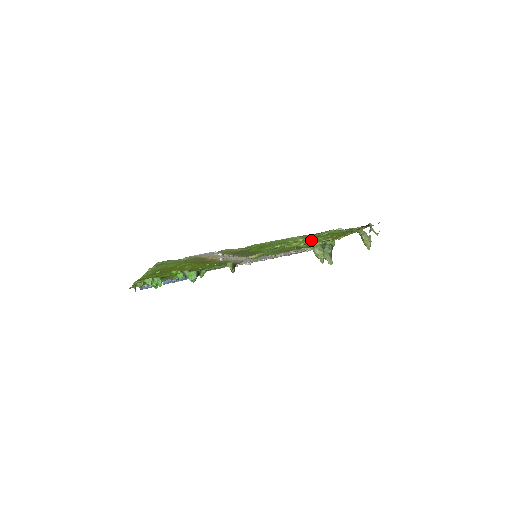
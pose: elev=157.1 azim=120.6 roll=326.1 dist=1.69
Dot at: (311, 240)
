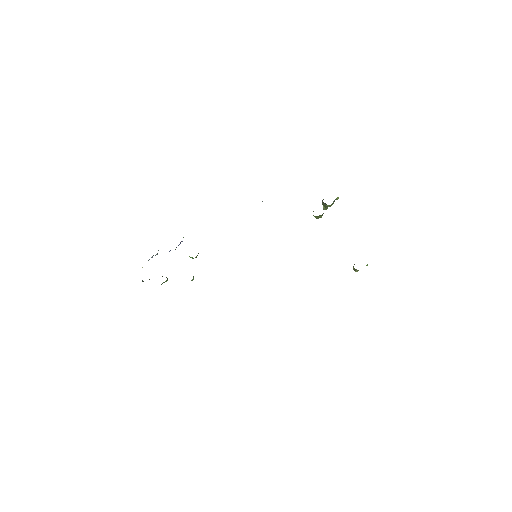
Dot at: occluded
